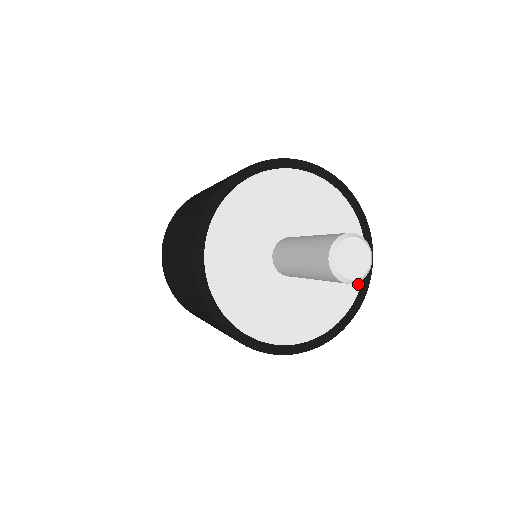
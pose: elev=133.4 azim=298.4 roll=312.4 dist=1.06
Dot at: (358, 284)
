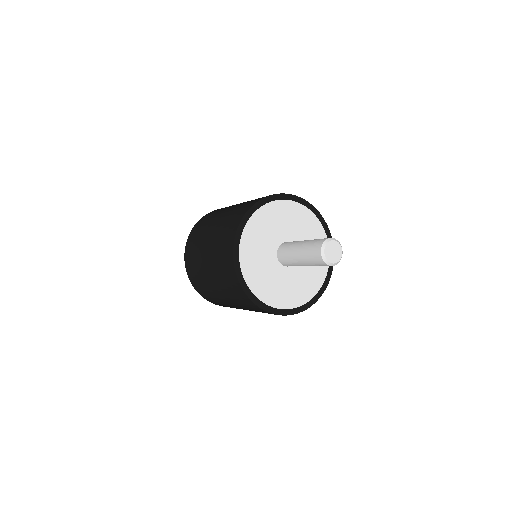
Dot at: occluded
